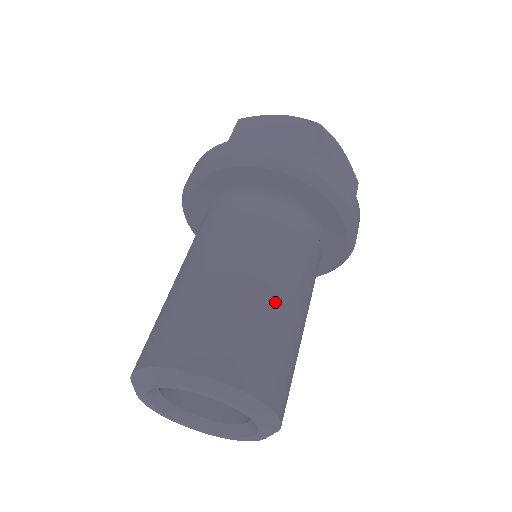
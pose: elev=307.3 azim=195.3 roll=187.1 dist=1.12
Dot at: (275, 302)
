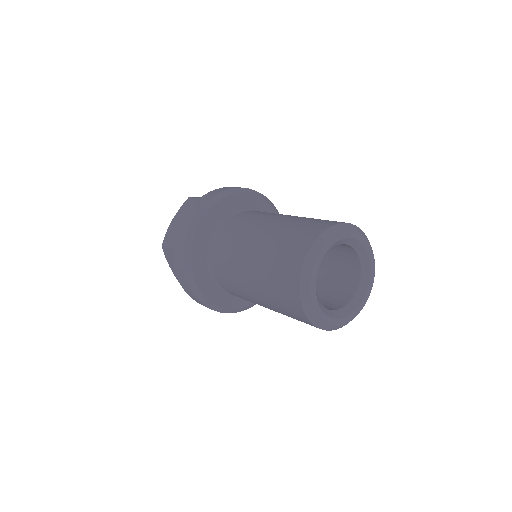
Dot at: (286, 219)
